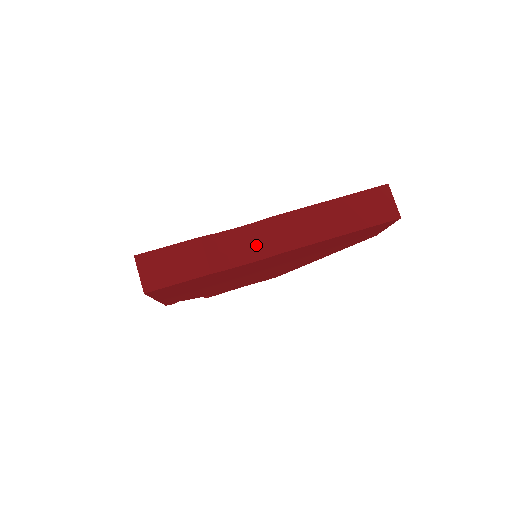
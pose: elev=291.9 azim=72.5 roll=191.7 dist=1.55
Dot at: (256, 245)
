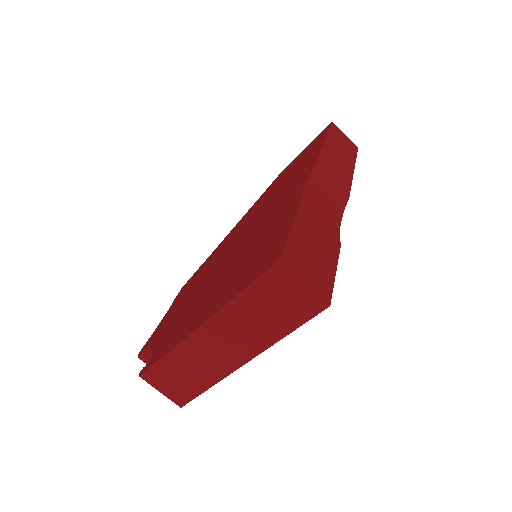
Dot at: (329, 201)
